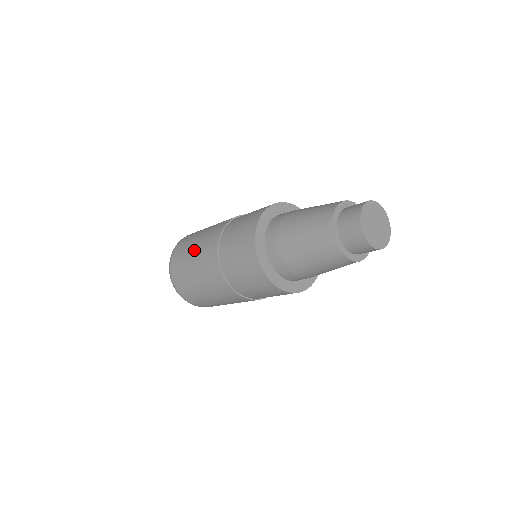
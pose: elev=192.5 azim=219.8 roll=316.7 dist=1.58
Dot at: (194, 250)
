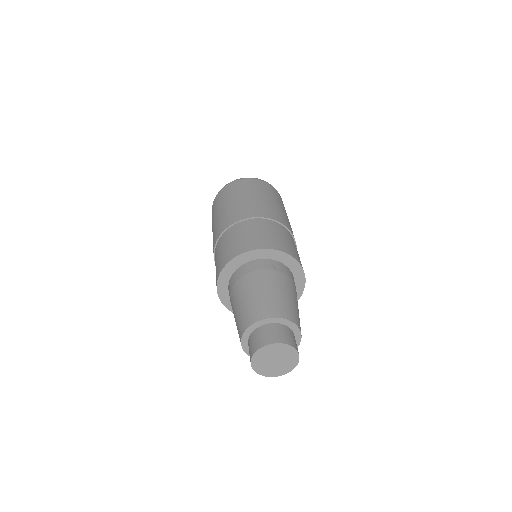
Dot at: (230, 204)
